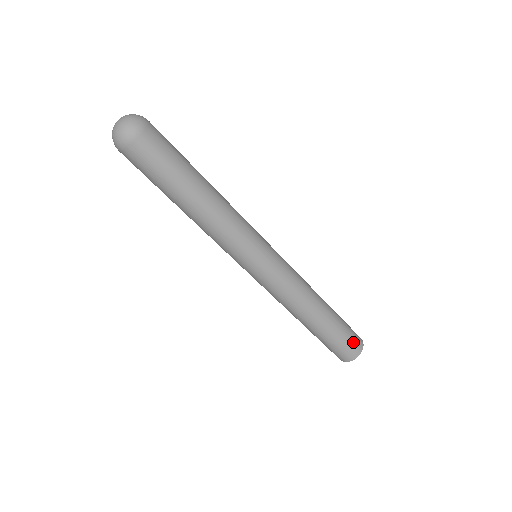
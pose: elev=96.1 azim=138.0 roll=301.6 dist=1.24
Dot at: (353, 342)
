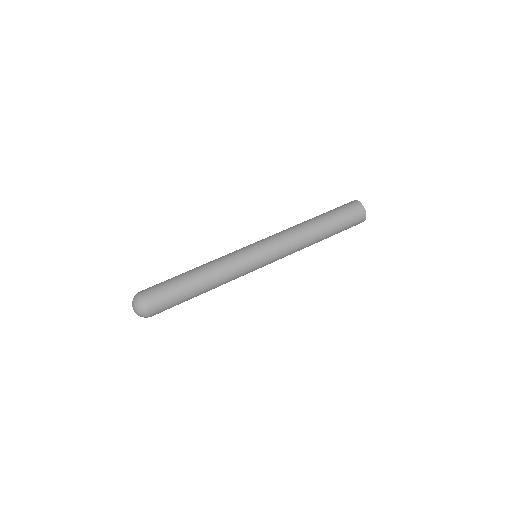
Dot at: (355, 216)
